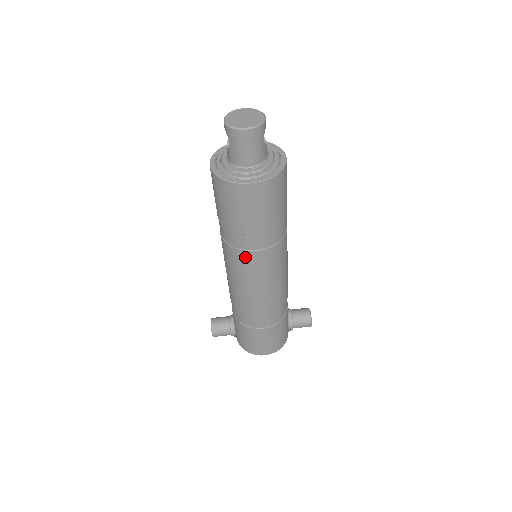
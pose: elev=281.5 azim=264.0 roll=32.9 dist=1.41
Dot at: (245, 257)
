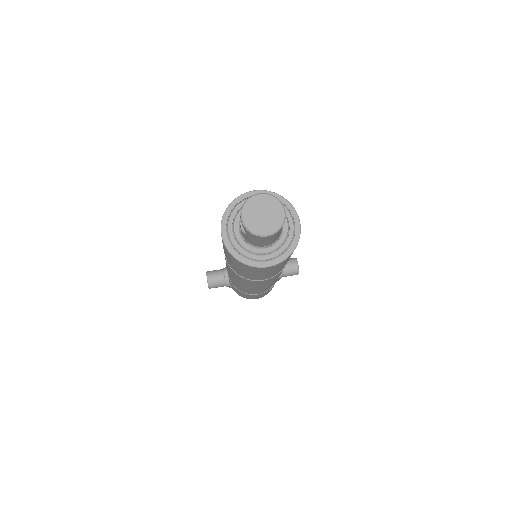
Dot at: (251, 281)
